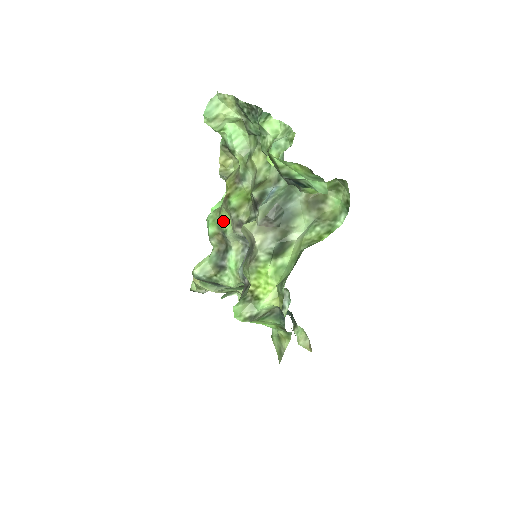
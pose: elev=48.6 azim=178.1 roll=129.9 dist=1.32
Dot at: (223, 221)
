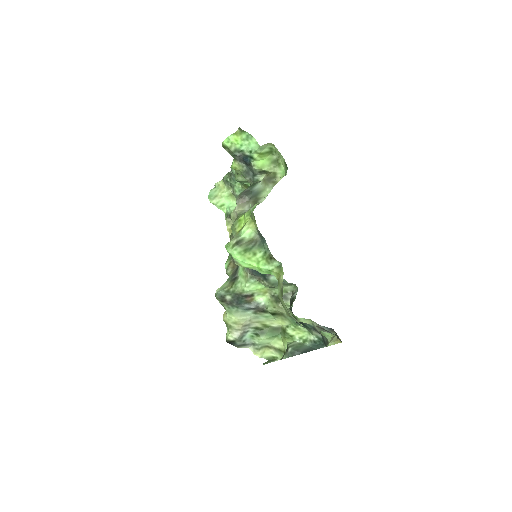
Dot at: occluded
